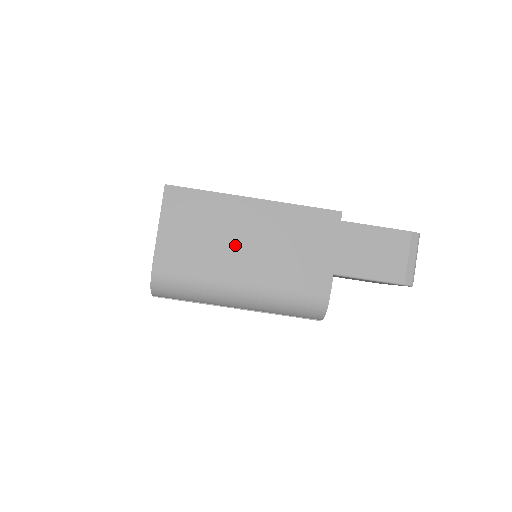
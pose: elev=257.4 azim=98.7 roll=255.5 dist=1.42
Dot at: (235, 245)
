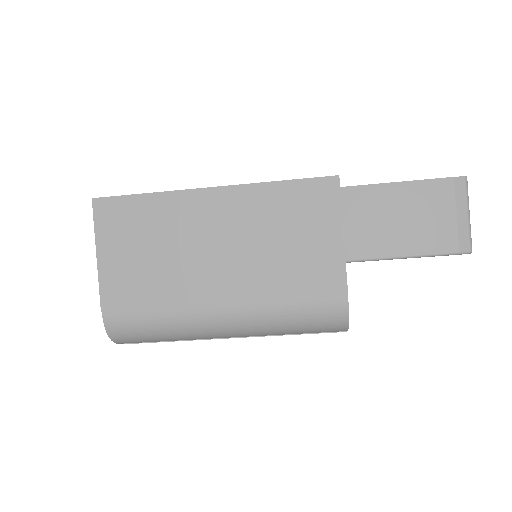
Dot at: (201, 258)
